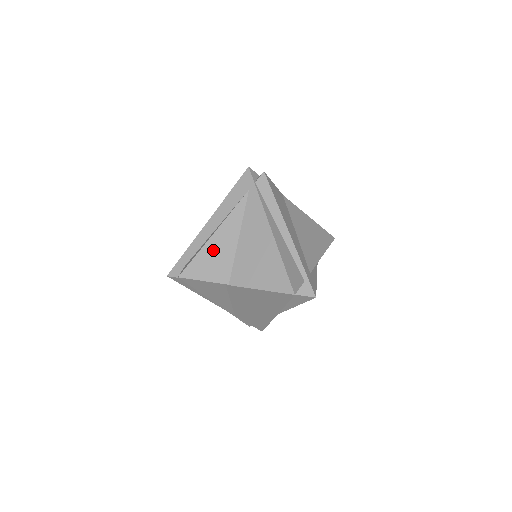
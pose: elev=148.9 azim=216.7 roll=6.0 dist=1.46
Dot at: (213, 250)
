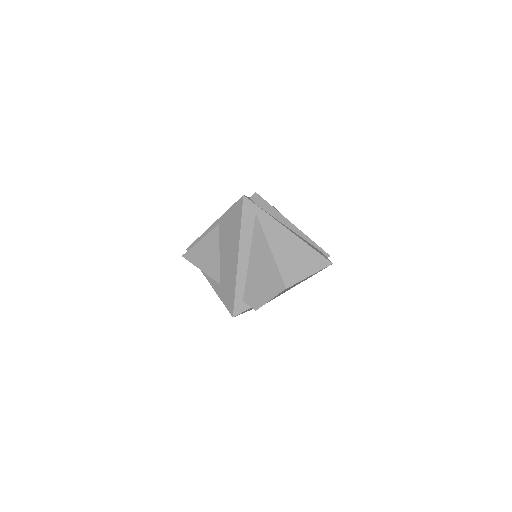
Dot at: (263, 273)
